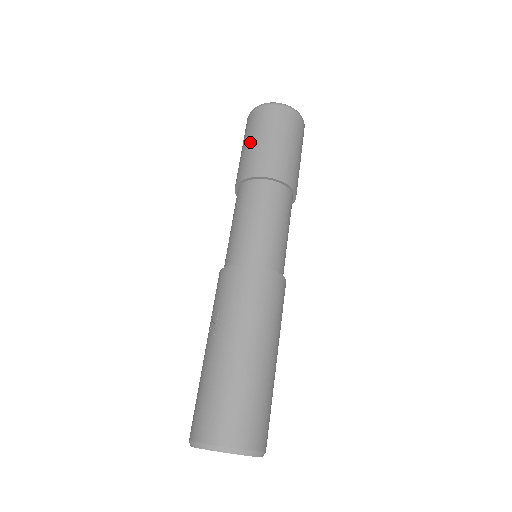
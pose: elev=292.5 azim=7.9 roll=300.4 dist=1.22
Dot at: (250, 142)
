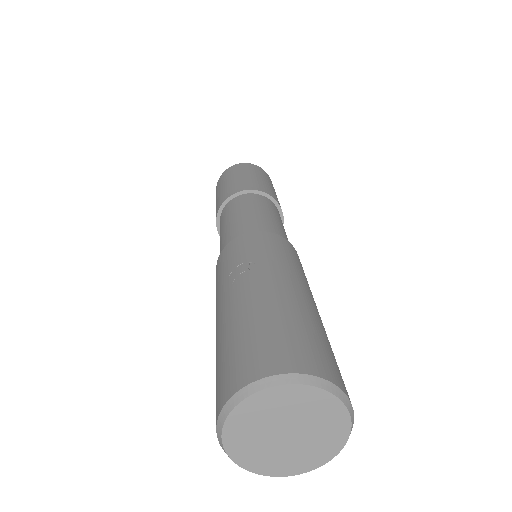
Dot at: (240, 175)
